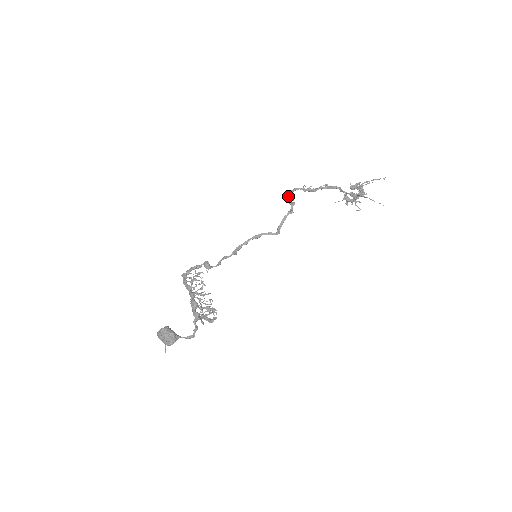
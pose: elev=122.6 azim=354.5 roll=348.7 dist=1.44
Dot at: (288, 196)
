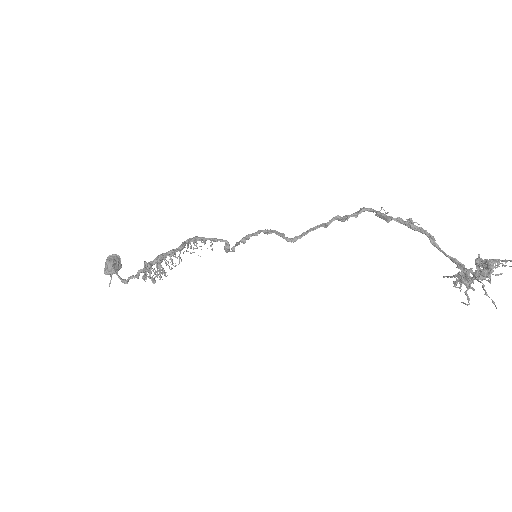
Dot at: (354, 213)
